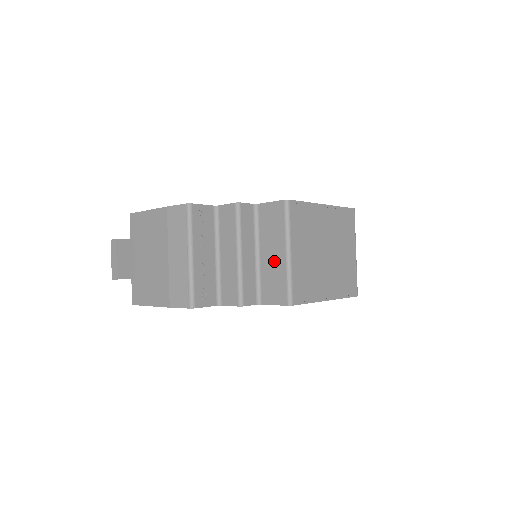
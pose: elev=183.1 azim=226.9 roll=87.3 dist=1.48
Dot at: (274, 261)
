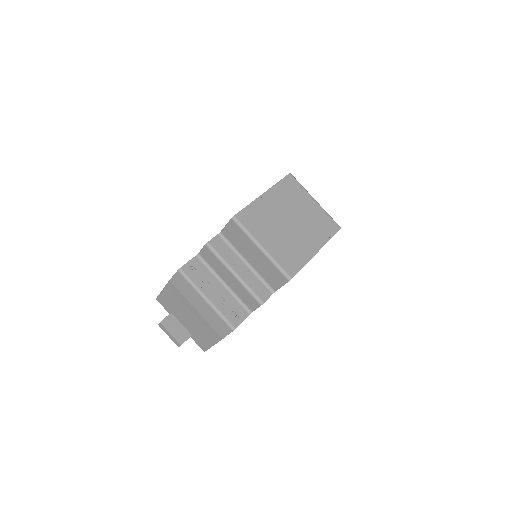
Dot at: (259, 260)
